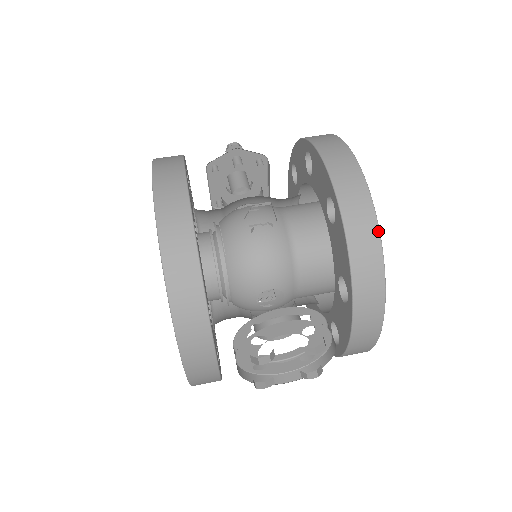
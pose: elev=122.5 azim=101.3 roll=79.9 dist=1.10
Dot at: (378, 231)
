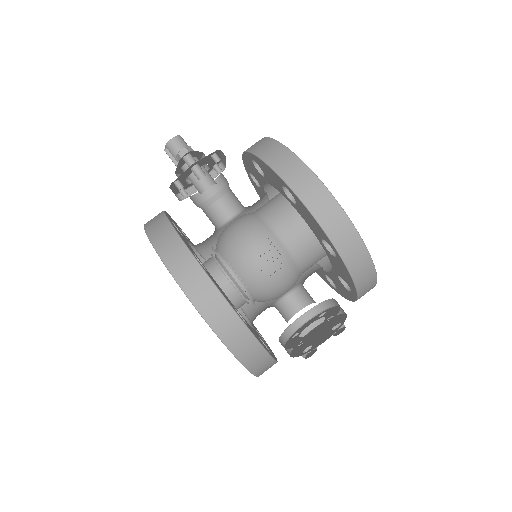
Dot at: (371, 260)
